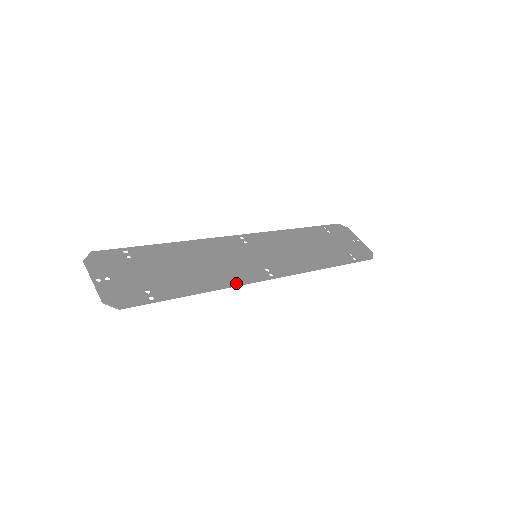
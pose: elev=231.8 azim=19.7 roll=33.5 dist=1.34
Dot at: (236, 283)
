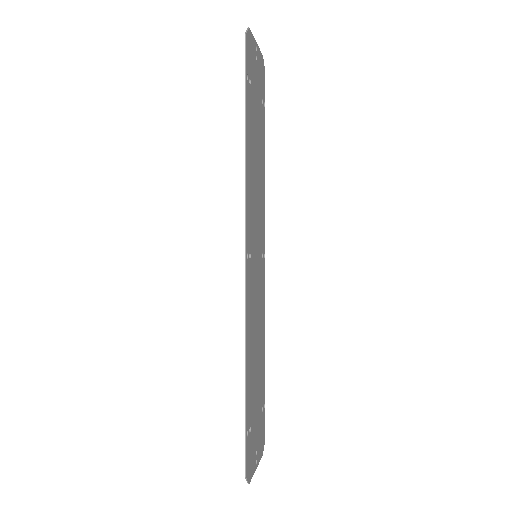
Dot at: occluded
